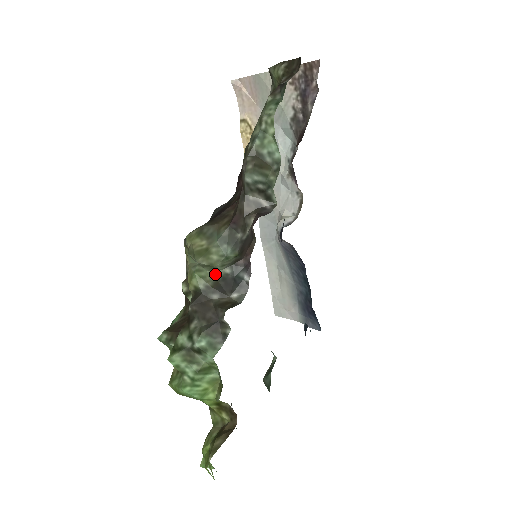
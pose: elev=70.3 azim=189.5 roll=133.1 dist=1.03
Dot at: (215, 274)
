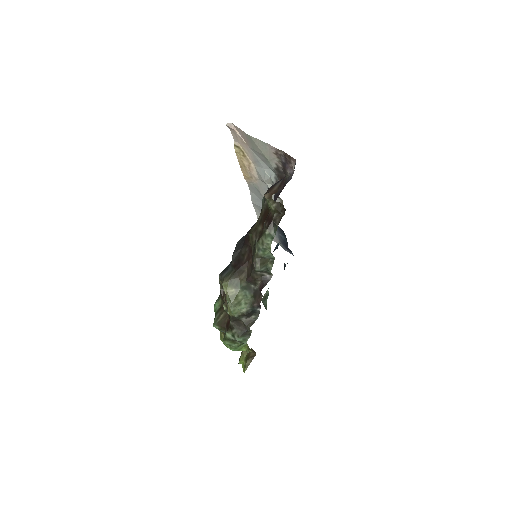
Dot at: (243, 310)
